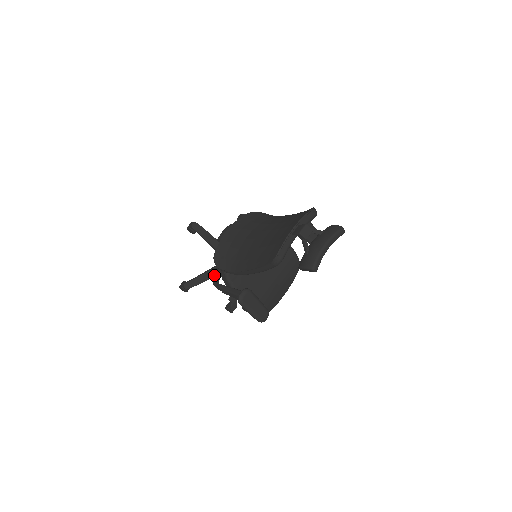
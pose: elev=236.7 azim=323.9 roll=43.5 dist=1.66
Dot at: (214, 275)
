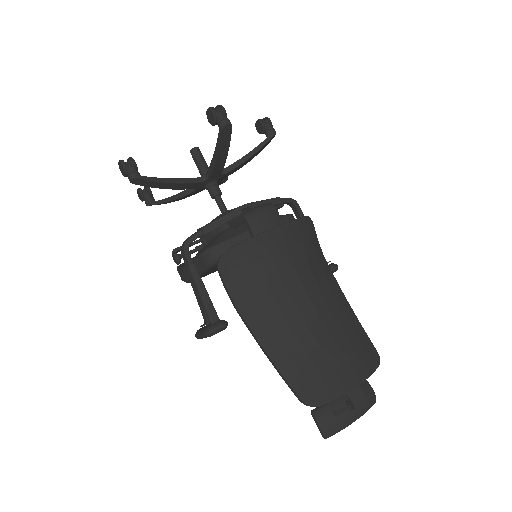
Dot at: (194, 235)
